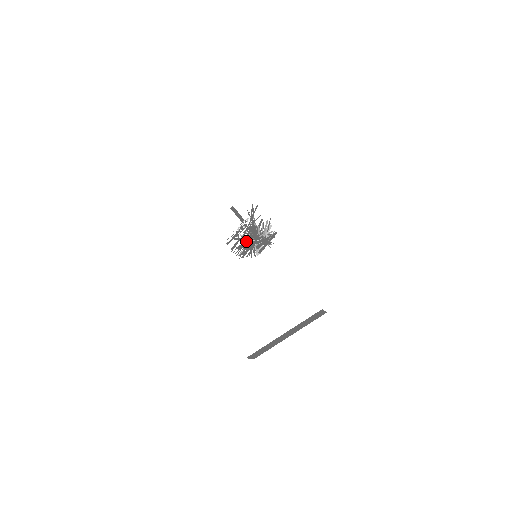
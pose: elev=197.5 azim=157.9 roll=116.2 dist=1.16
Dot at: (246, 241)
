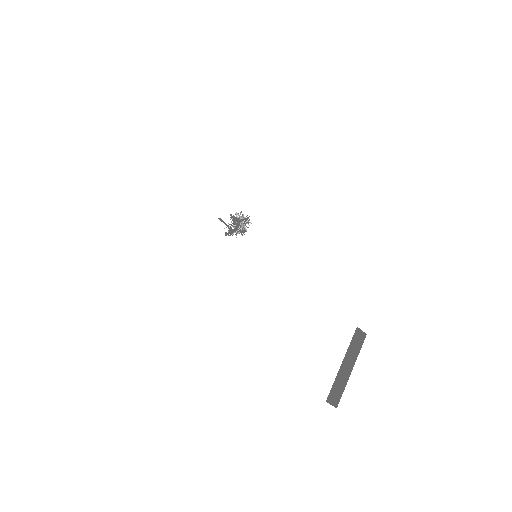
Dot at: occluded
